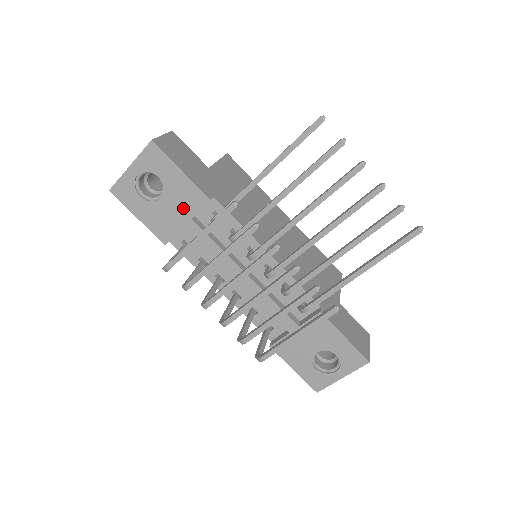
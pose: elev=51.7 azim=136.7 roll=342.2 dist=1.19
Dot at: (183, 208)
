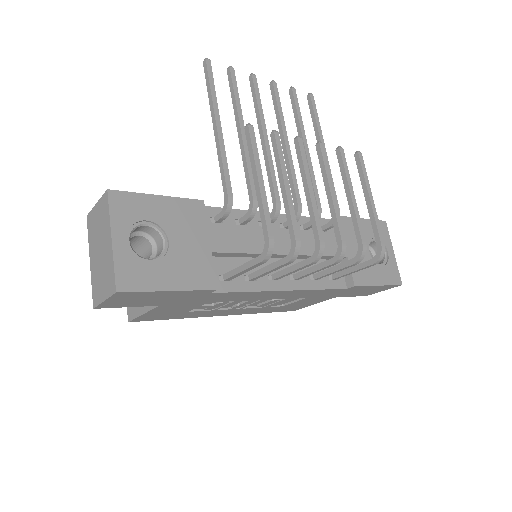
Dot at: (194, 232)
